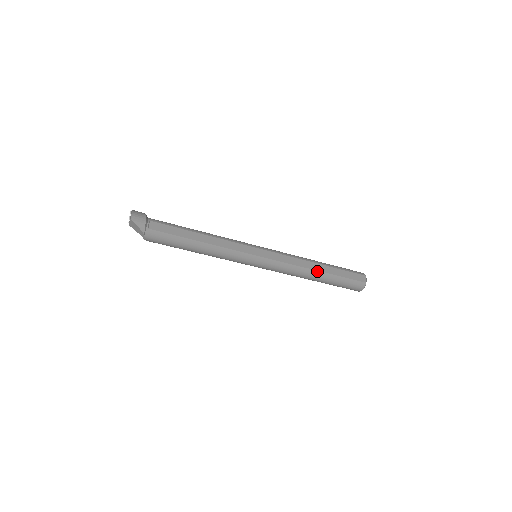
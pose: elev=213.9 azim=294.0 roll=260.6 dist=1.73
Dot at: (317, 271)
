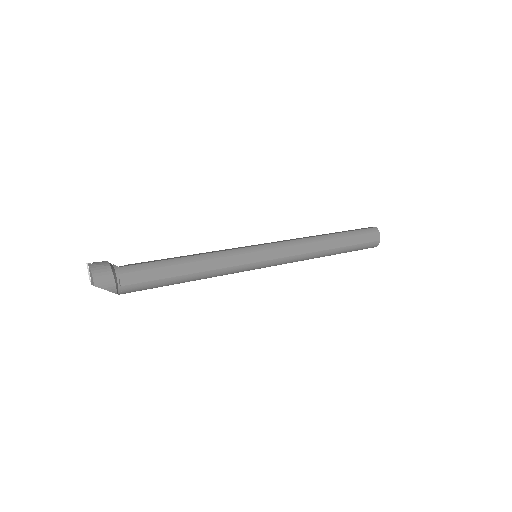
Dot at: (328, 250)
